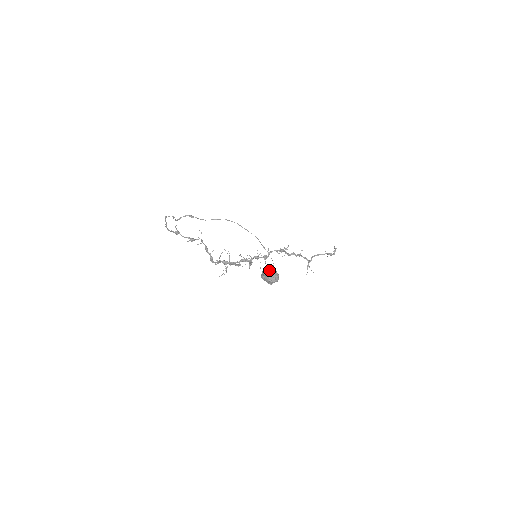
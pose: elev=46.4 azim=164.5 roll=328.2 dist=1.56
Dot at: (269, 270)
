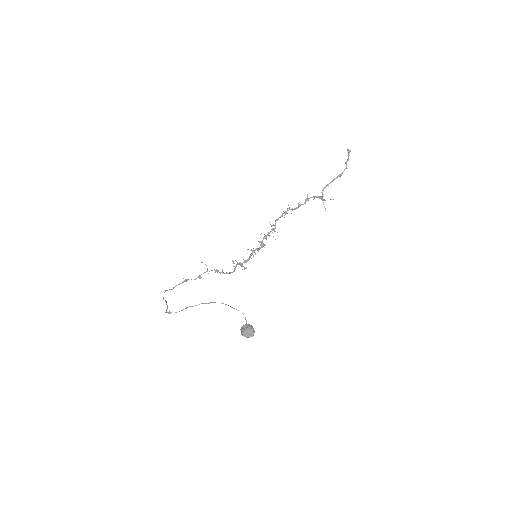
Dot at: (242, 331)
